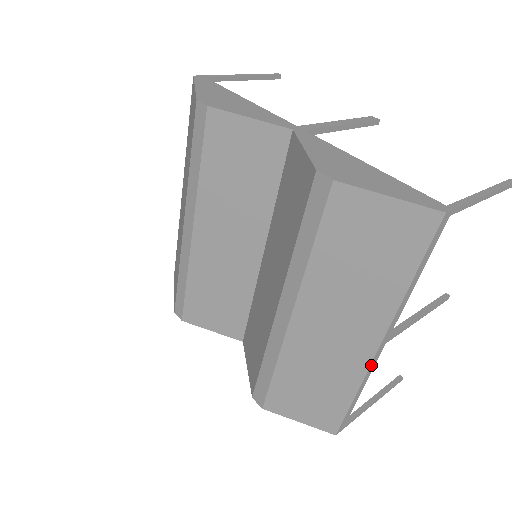
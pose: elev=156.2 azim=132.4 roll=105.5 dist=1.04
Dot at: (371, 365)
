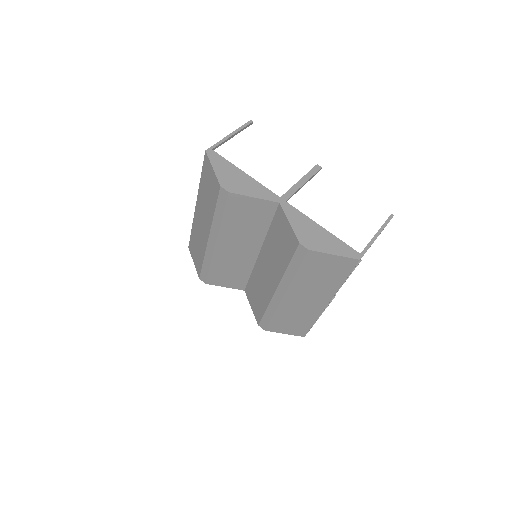
Dot at: occluded
